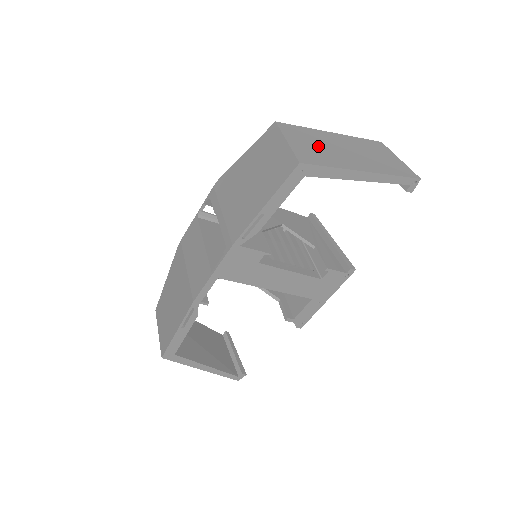
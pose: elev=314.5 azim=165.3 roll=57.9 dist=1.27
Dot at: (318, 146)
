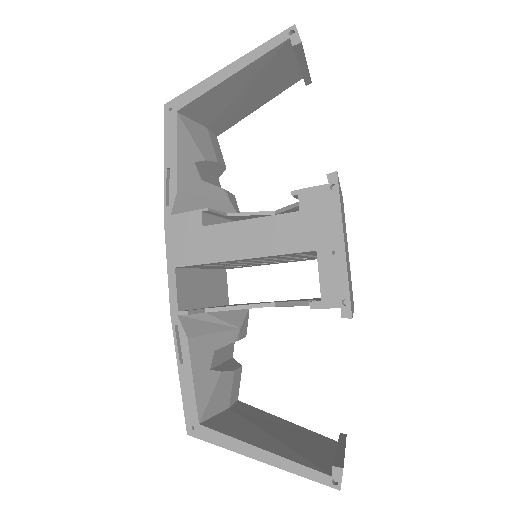
Dot at: occluded
